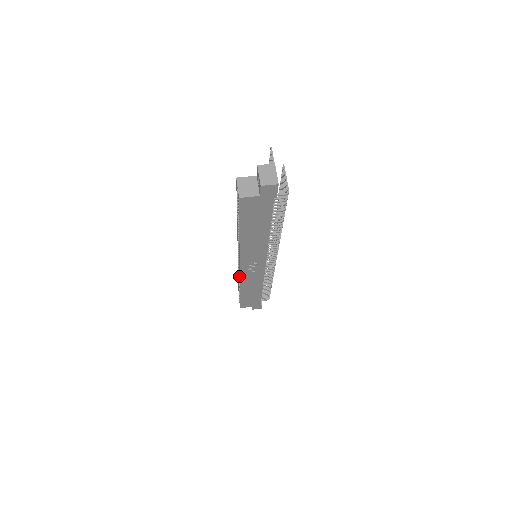
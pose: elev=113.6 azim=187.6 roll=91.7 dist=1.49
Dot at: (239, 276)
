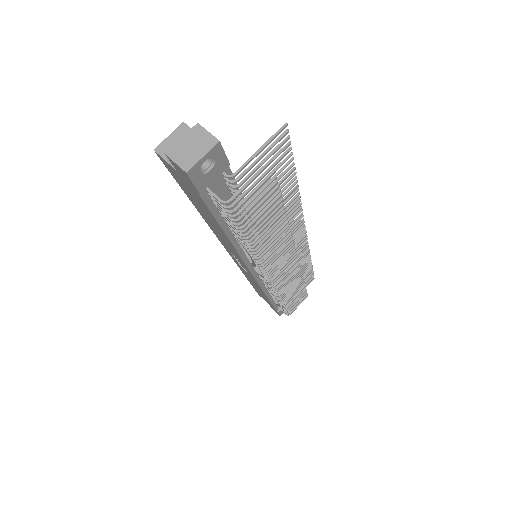
Dot at: occluded
